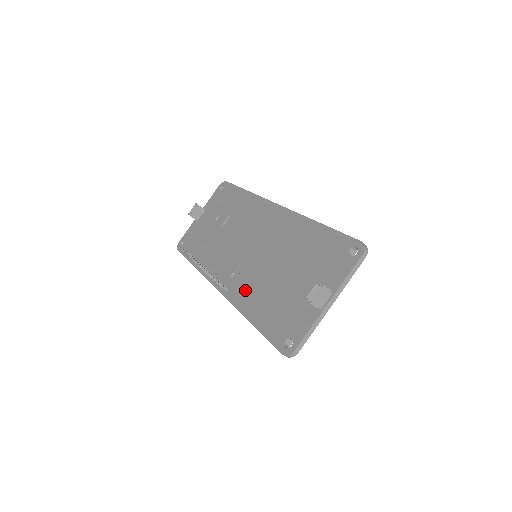
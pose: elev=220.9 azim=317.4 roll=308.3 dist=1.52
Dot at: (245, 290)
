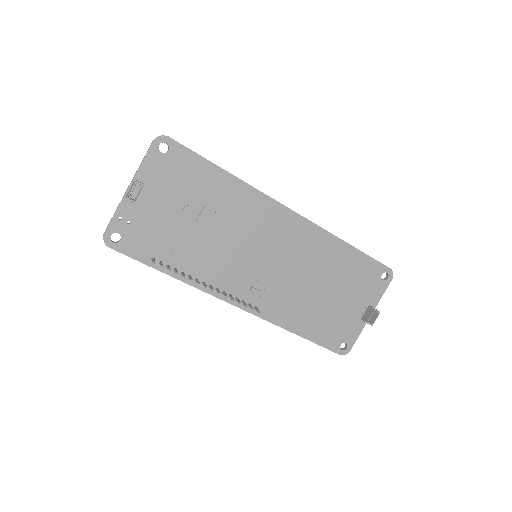
Dot at: (282, 308)
